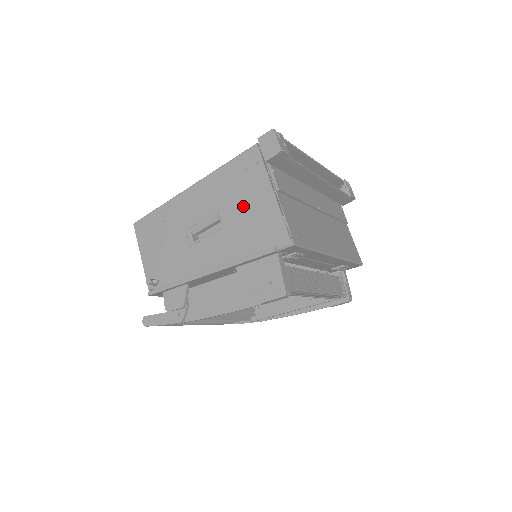
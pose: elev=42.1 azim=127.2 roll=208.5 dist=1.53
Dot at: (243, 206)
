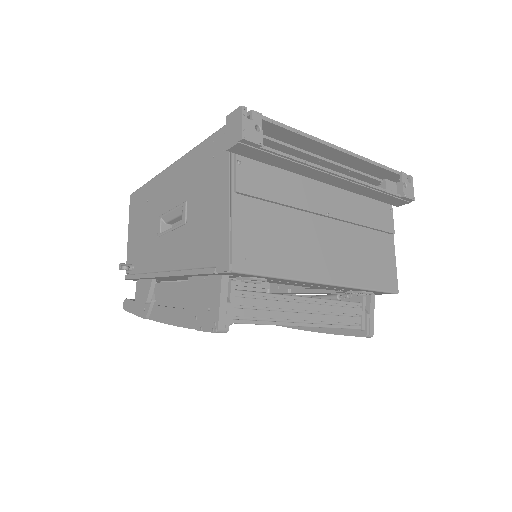
Dot at: (202, 203)
